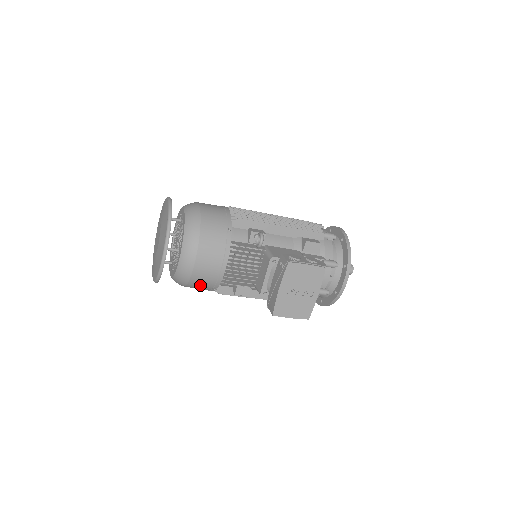
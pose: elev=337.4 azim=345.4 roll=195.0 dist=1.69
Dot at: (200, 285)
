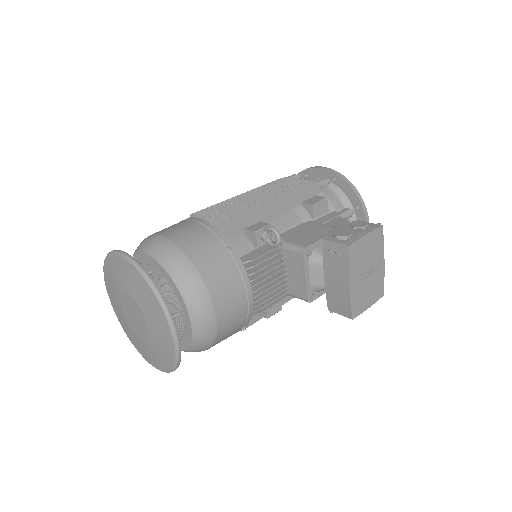
Dot at: (227, 337)
